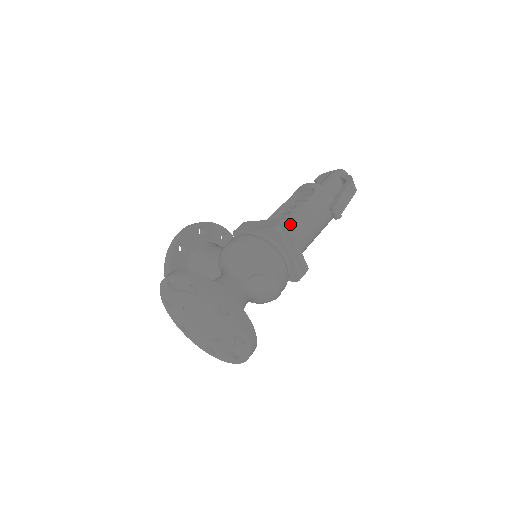
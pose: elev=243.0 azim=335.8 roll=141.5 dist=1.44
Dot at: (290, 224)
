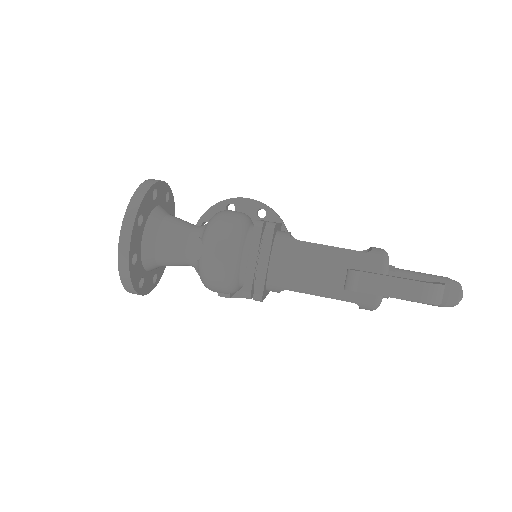
Dot at: (291, 244)
